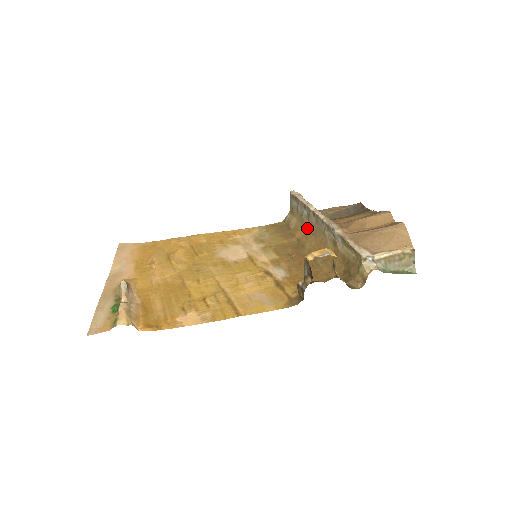
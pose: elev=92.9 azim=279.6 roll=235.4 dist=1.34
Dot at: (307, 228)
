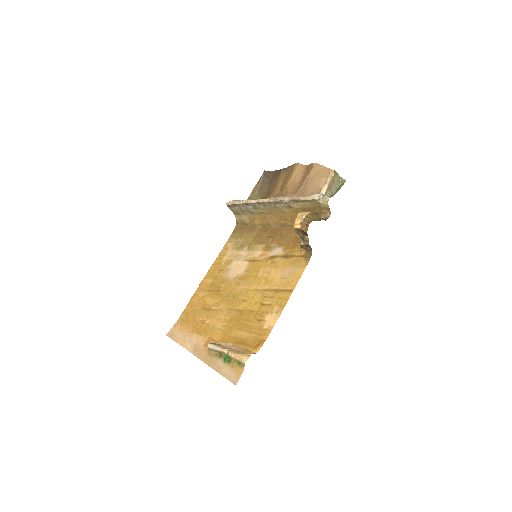
Dot at: (260, 214)
